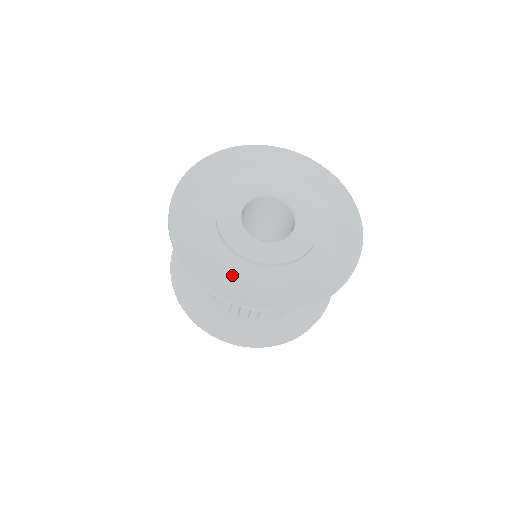
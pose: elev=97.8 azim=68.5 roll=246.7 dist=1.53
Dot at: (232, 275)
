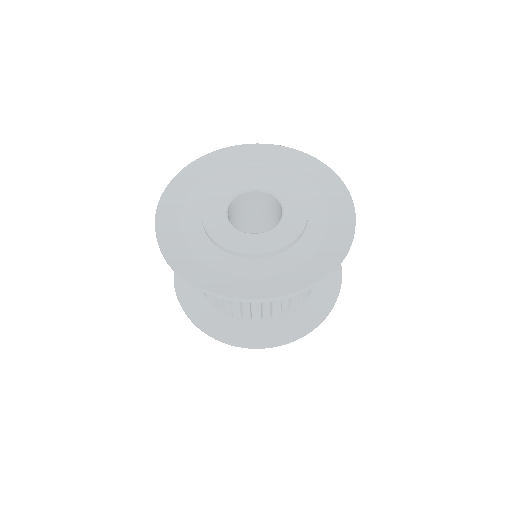
Dot at: (255, 277)
